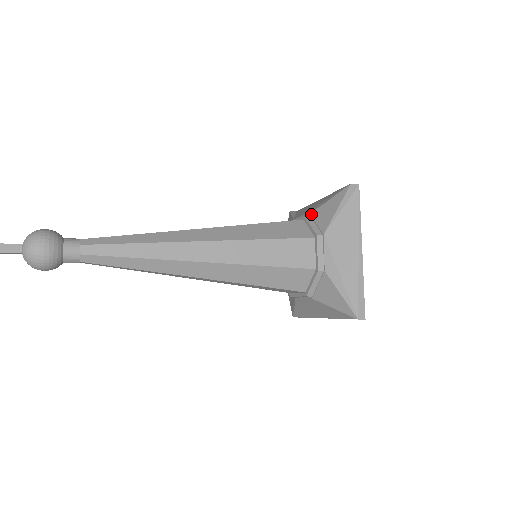
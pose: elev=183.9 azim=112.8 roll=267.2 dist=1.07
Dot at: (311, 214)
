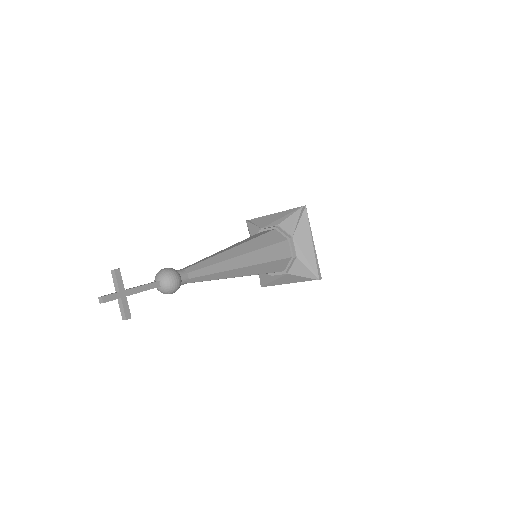
Dot at: (279, 225)
